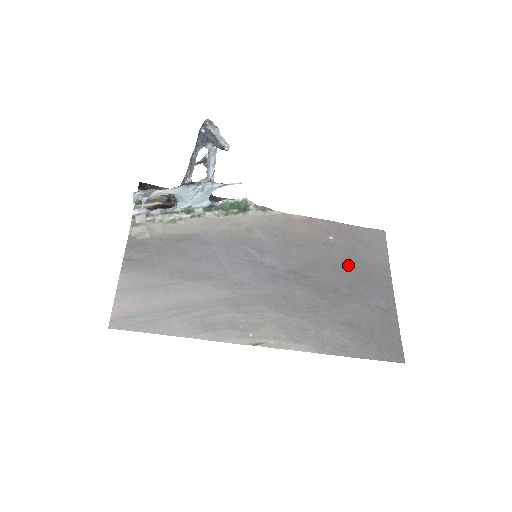
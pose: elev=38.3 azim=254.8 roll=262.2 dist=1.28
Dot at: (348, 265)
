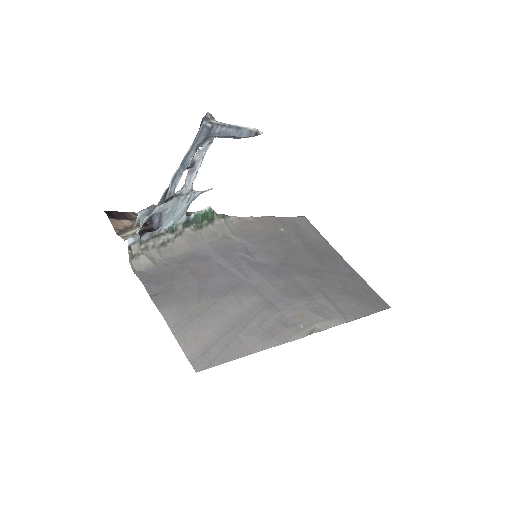
Dot at: (308, 248)
